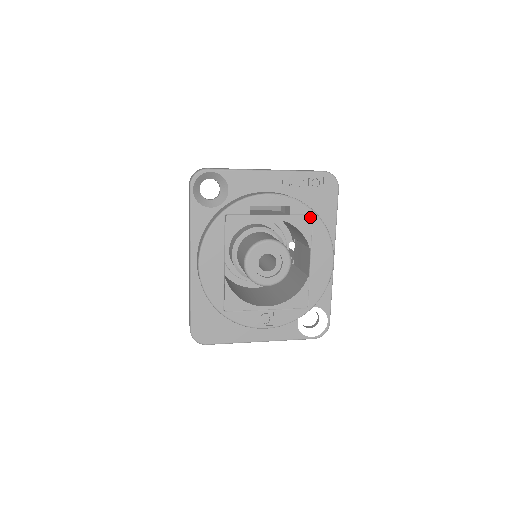
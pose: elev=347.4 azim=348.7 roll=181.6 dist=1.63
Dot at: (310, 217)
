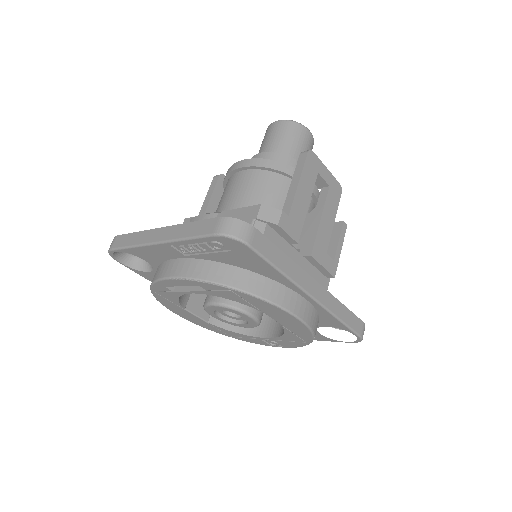
Dot at: (230, 292)
